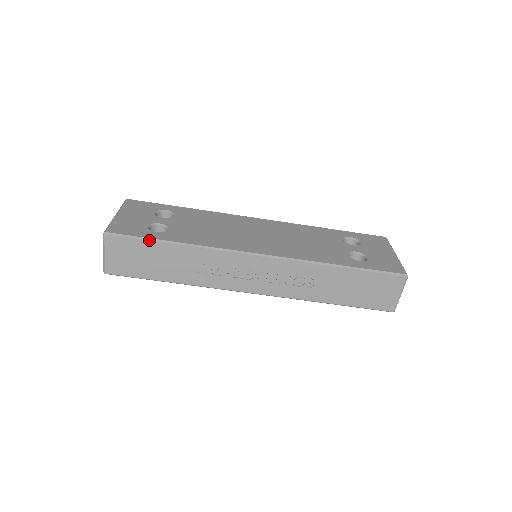
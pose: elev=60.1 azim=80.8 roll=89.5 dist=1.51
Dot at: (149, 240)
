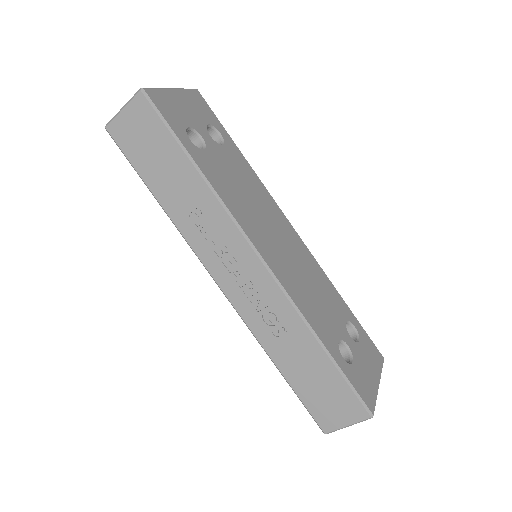
Dot at: (175, 138)
